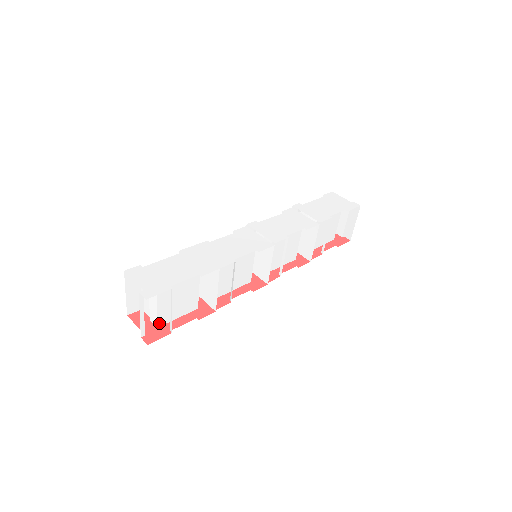
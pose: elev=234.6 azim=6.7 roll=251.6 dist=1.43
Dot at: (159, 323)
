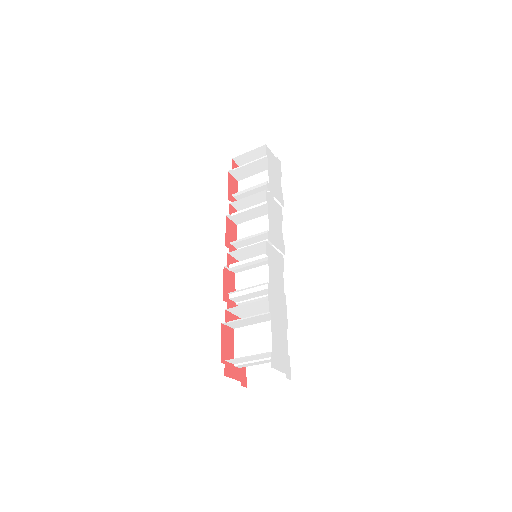
Dot at: occluded
